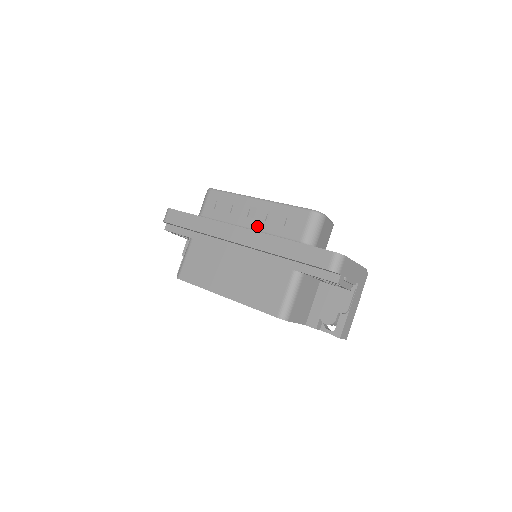
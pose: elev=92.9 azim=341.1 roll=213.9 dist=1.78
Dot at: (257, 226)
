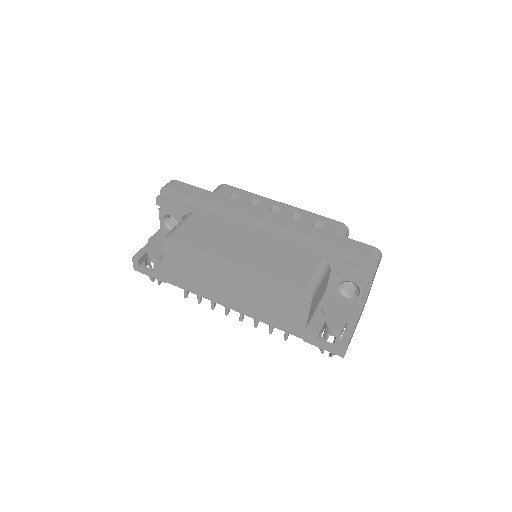
Dot at: occluded
